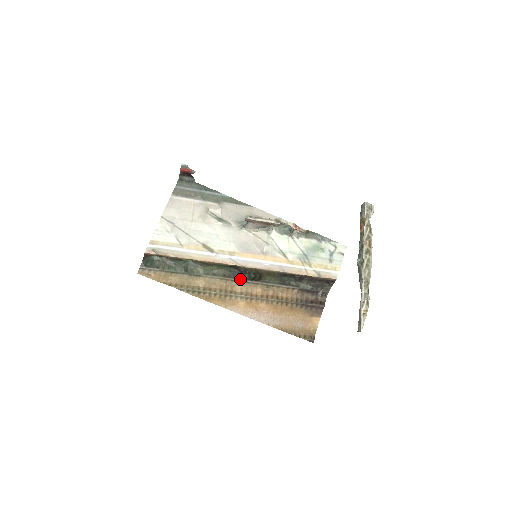
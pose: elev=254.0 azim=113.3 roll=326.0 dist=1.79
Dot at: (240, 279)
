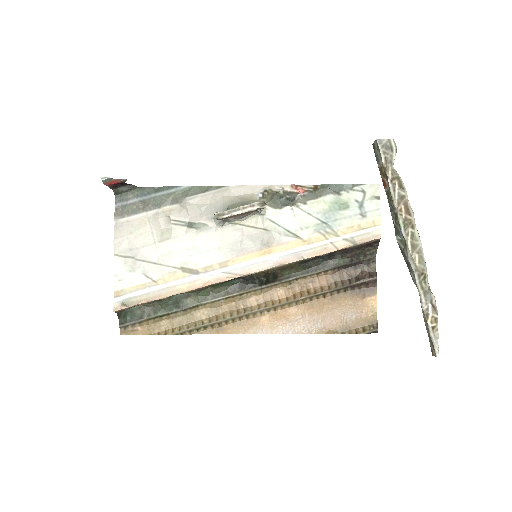
Dot at: (250, 289)
